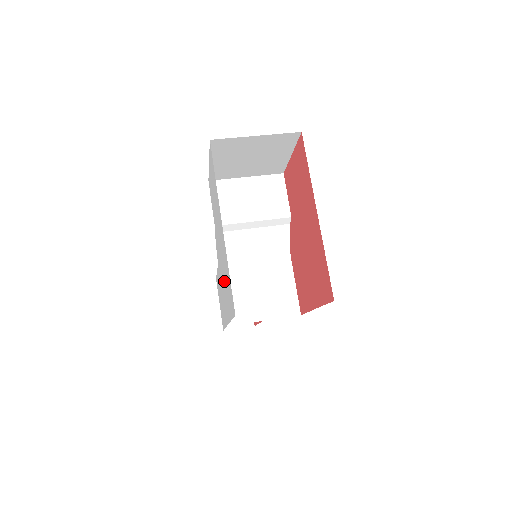
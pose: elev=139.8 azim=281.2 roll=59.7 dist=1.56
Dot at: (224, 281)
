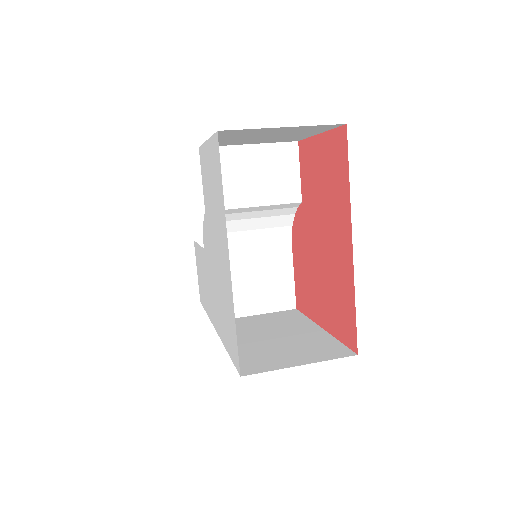
Dot at: (217, 295)
